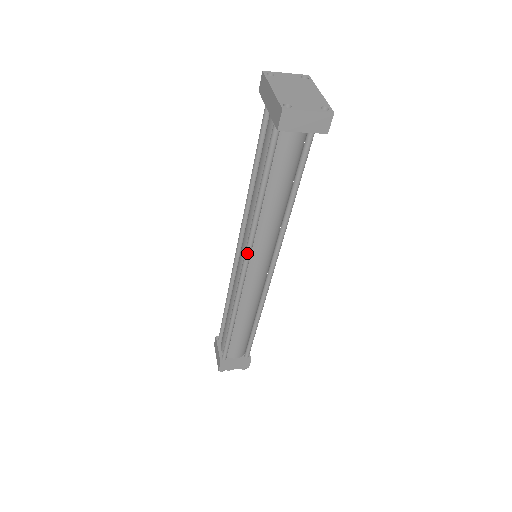
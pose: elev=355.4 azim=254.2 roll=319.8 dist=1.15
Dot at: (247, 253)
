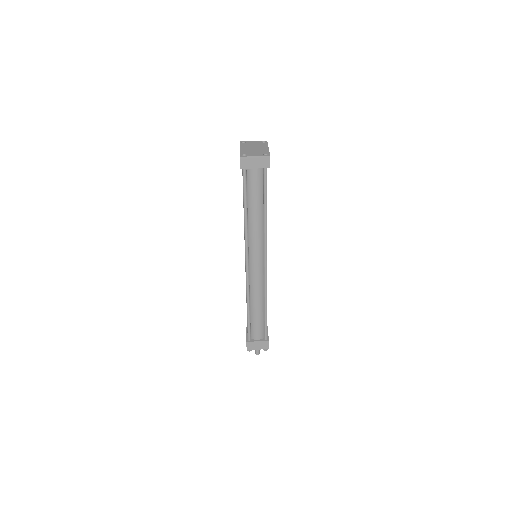
Dot at: (246, 251)
